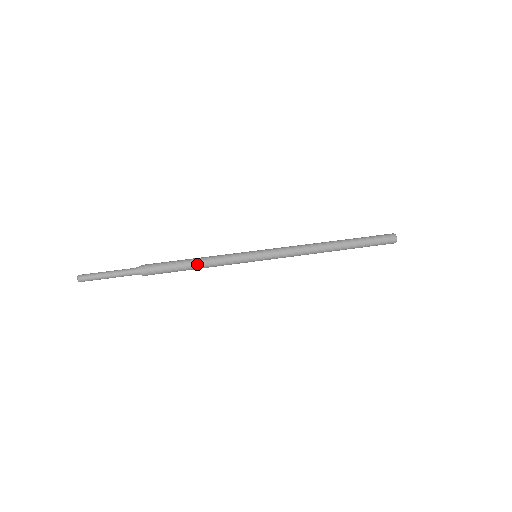
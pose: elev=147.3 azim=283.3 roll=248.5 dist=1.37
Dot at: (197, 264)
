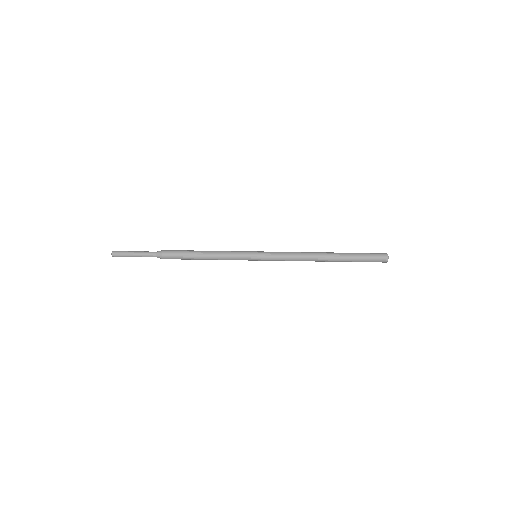
Dot at: (205, 255)
